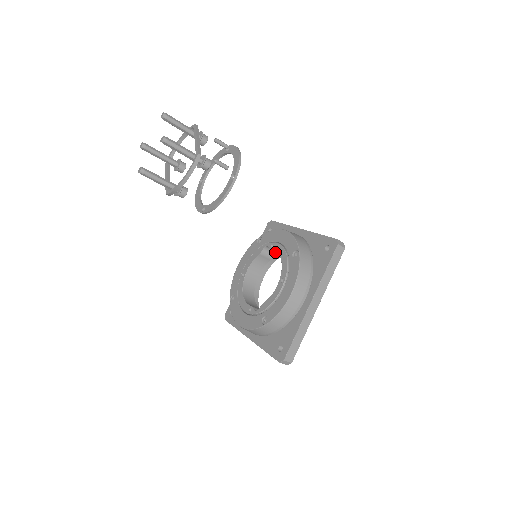
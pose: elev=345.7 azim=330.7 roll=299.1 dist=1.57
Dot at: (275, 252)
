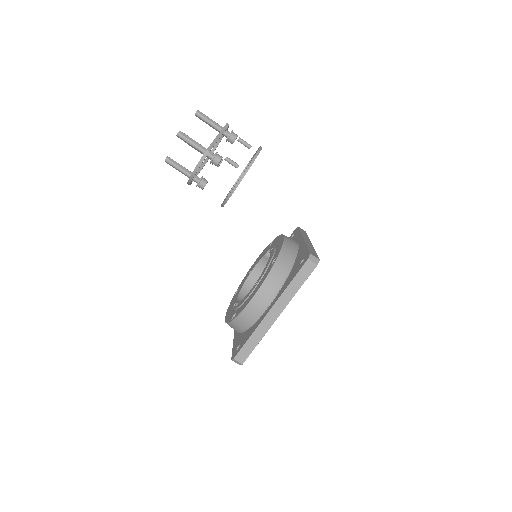
Dot at: occluded
